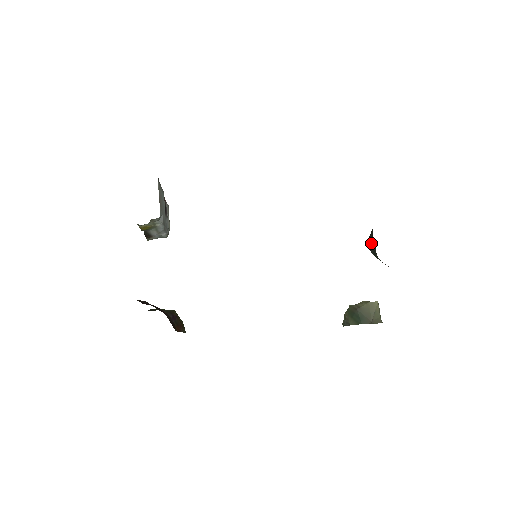
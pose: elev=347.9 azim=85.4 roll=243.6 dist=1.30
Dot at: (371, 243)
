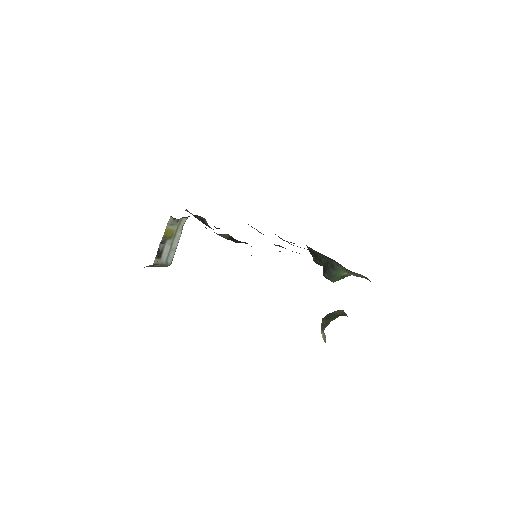
Dot at: (327, 265)
